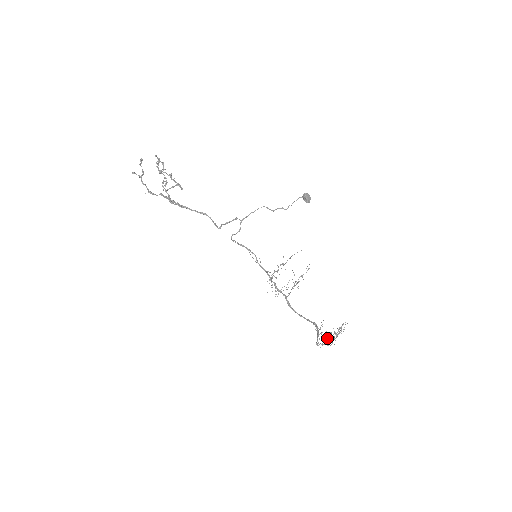
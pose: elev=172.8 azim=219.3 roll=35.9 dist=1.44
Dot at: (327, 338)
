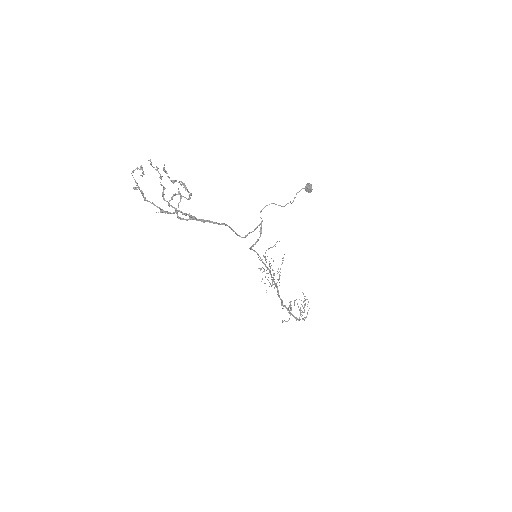
Dot at: (300, 313)
